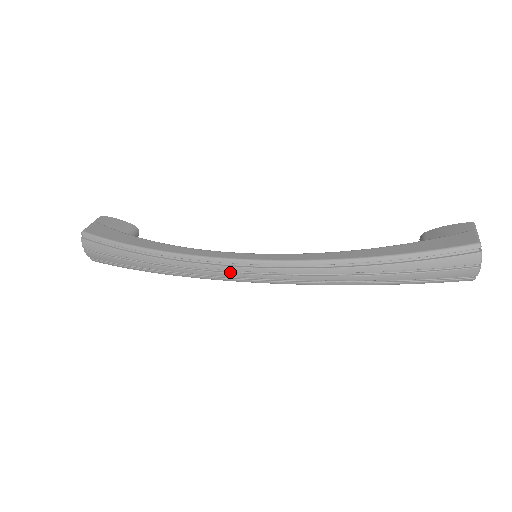
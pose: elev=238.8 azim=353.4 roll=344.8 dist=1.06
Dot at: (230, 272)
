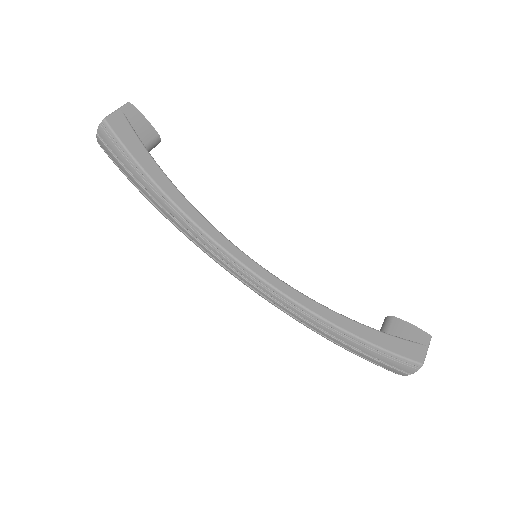
Dot at: (227, 264)
